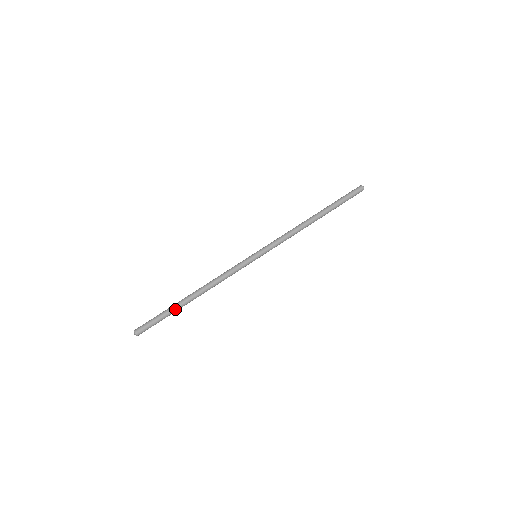
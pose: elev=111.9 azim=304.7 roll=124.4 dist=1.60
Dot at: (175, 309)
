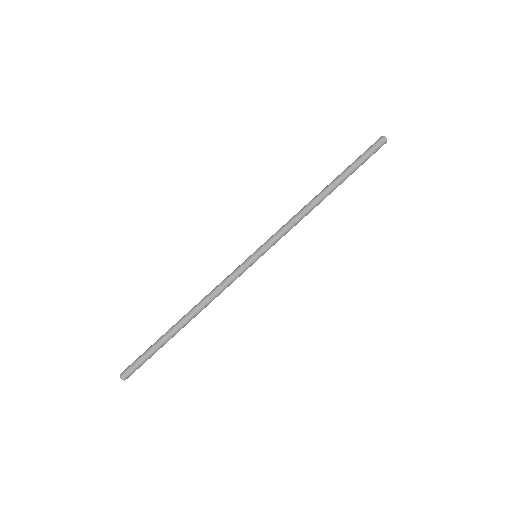
Dot at: (166, 342)
